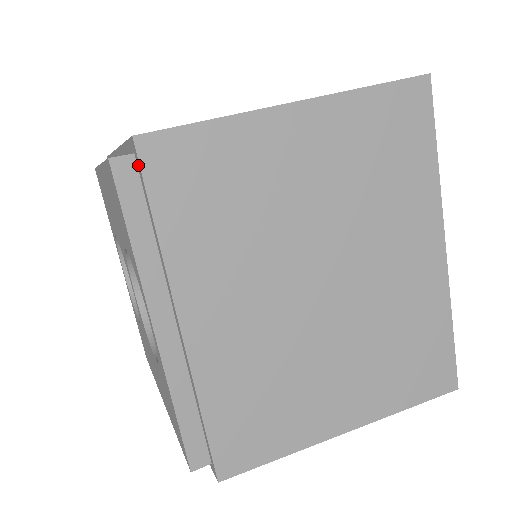
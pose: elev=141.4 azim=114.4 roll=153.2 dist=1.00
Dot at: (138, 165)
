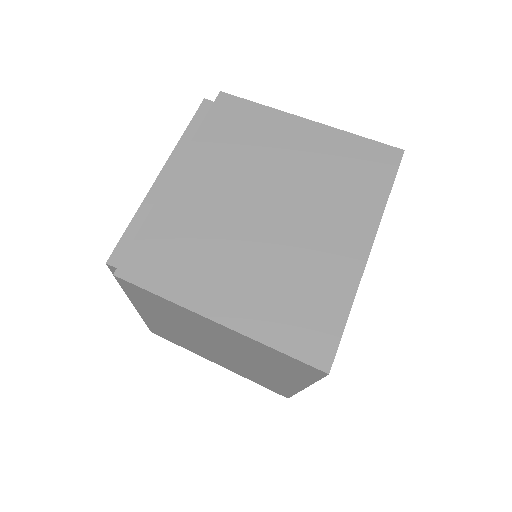
Dot at: occluded
